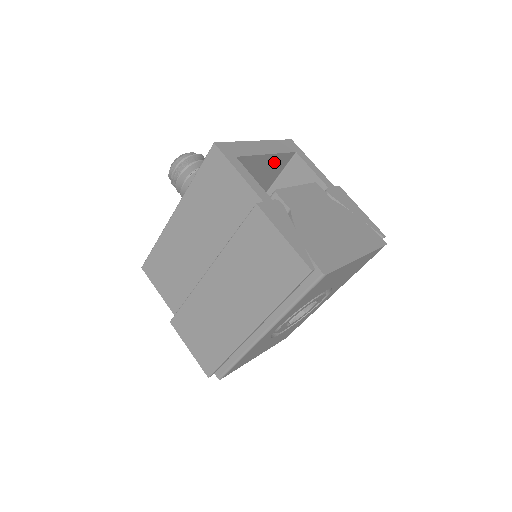
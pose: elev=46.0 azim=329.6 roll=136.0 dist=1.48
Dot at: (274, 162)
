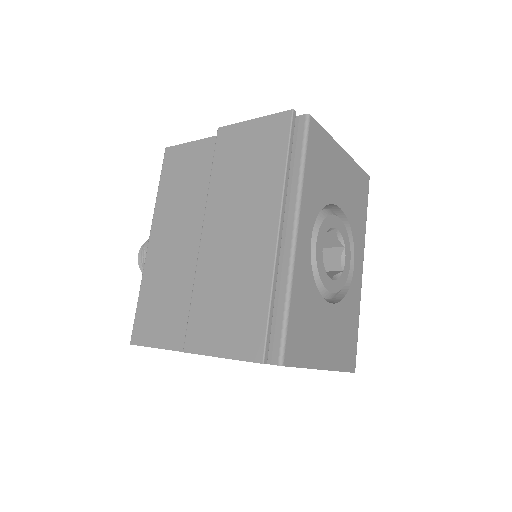
Dot at: occluded
